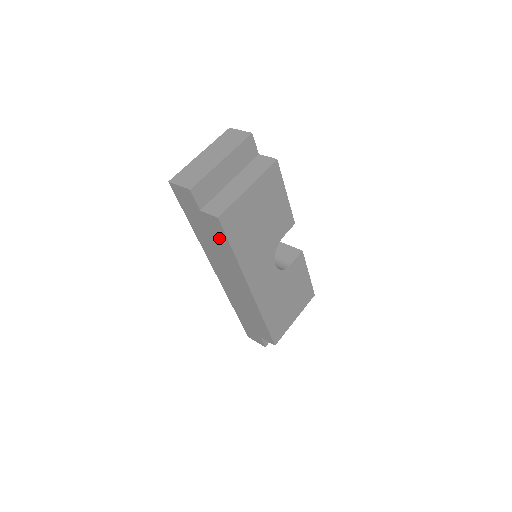
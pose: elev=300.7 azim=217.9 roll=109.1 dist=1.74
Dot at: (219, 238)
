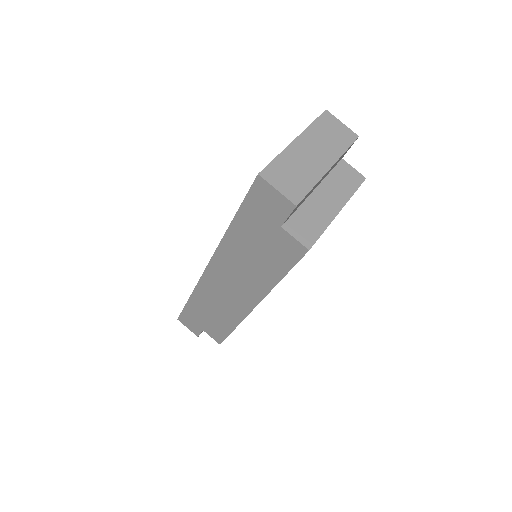
Dot at: (275, 259)
